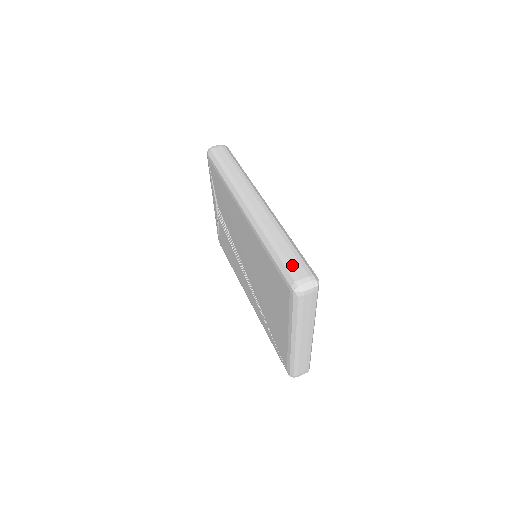
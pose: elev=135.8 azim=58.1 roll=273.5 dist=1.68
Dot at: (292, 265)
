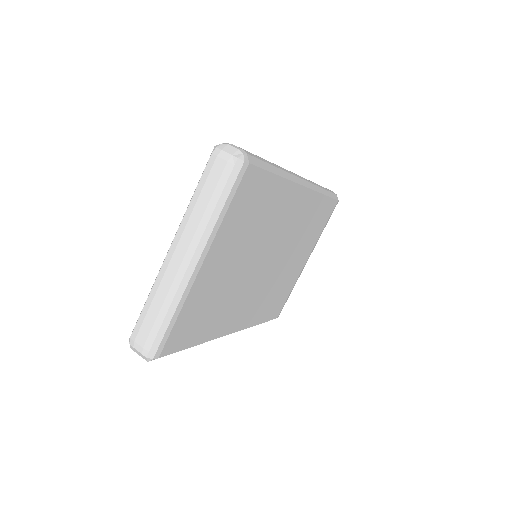
Dot at: occluded
